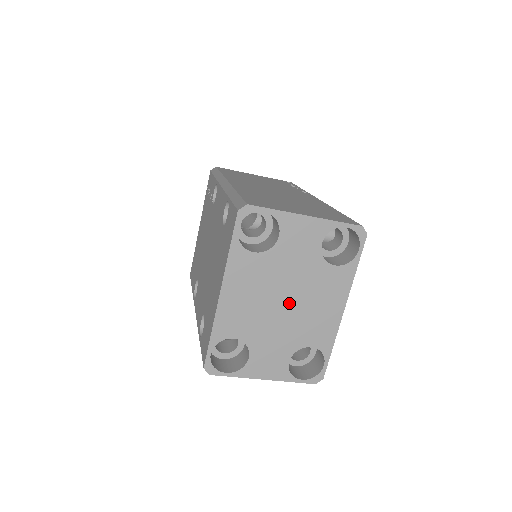
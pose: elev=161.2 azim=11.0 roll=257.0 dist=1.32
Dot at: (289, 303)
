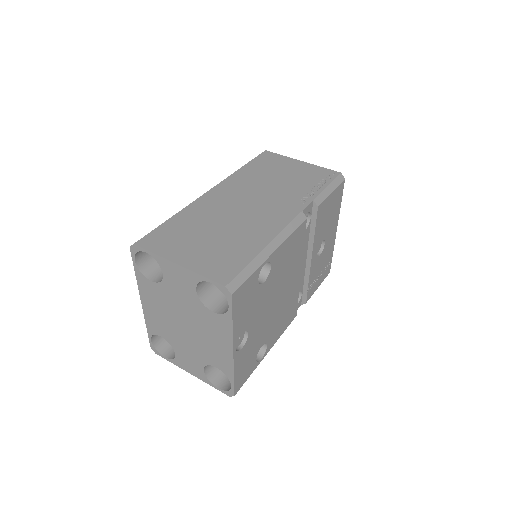
Dot at: (188, 327)
